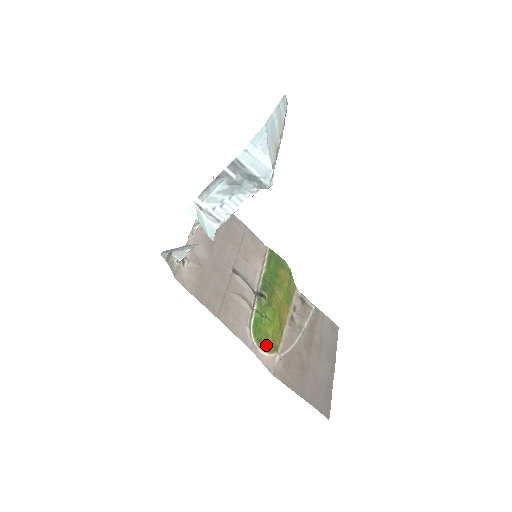
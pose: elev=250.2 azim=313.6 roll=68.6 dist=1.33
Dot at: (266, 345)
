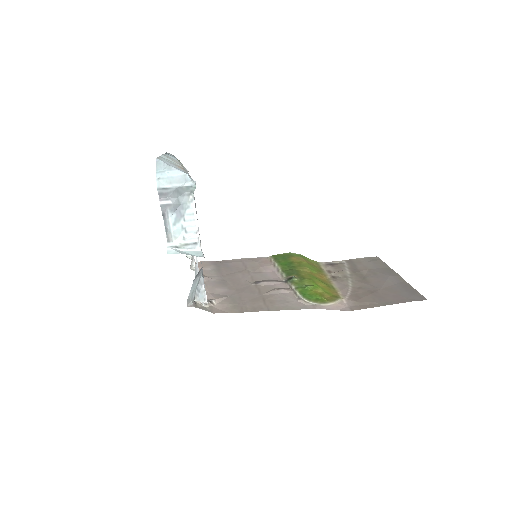
Dot at: (325, 299)
